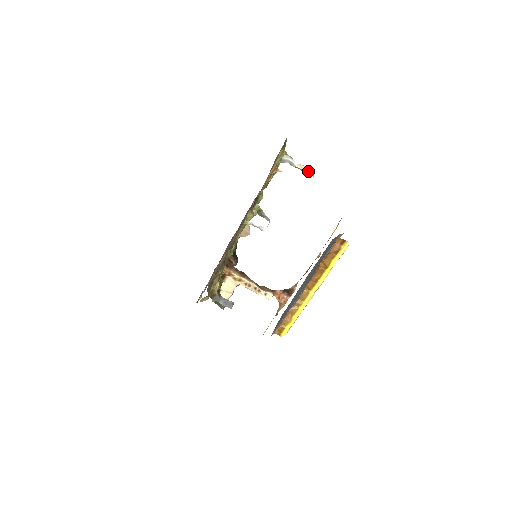
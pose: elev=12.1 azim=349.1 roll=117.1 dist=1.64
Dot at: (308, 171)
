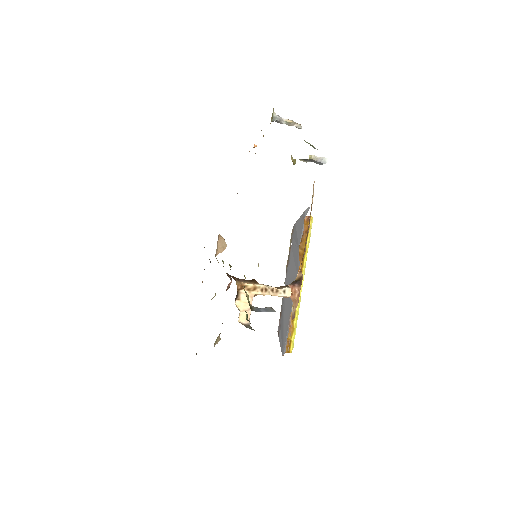
Dot at: (297, 123)
